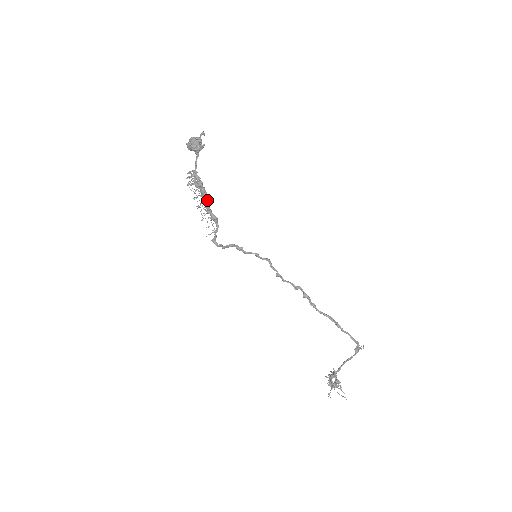
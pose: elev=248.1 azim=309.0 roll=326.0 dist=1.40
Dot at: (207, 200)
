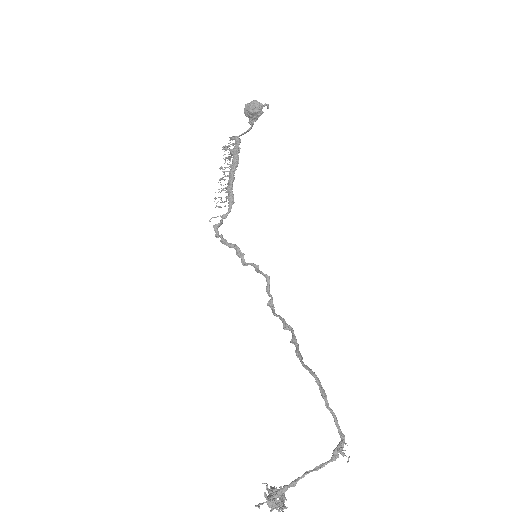
Dot at: (234, 173)
